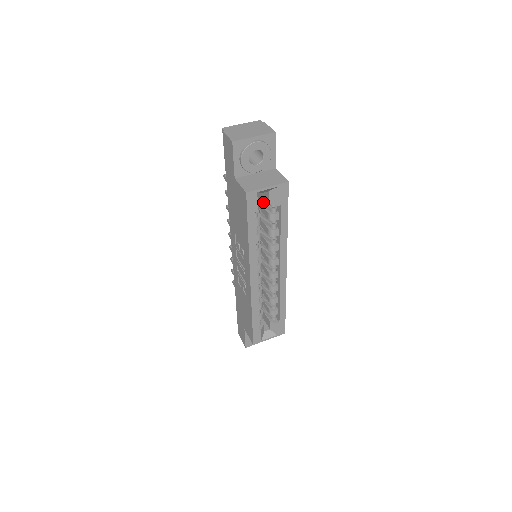
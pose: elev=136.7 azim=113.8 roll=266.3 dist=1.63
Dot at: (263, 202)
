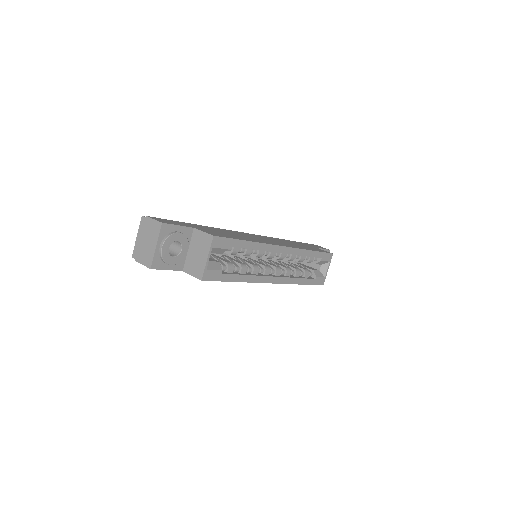
Dot at: occluded
